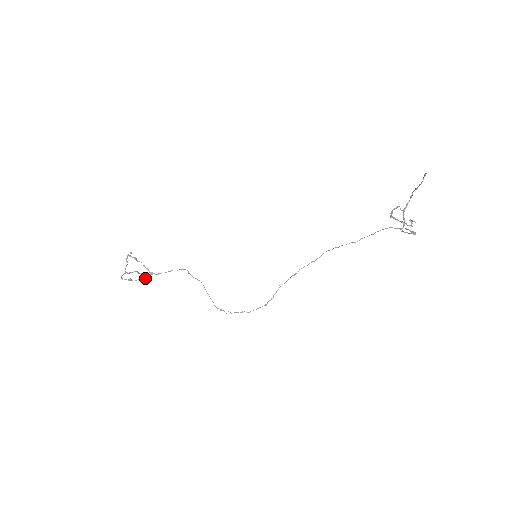
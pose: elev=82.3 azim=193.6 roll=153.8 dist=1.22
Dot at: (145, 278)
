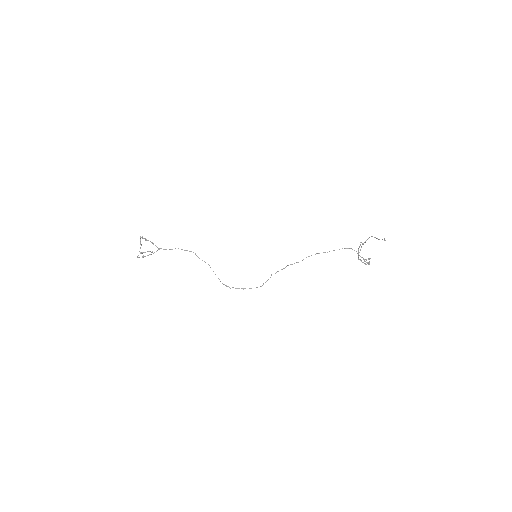
Dot at: (154, 252)
